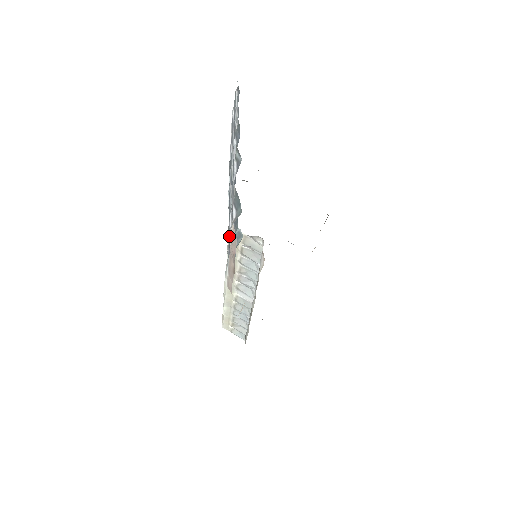
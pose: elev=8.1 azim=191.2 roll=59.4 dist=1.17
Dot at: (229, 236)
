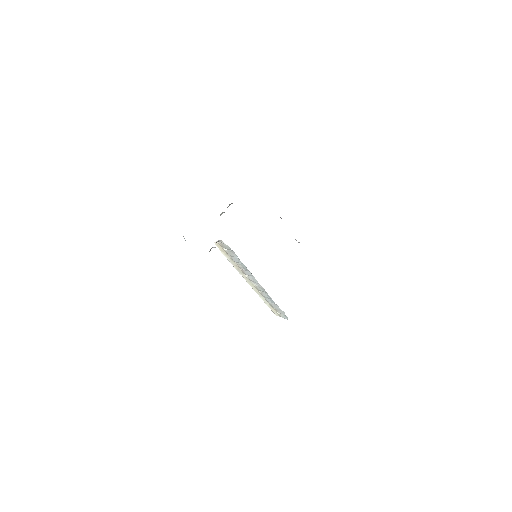
Dot at: occluded
